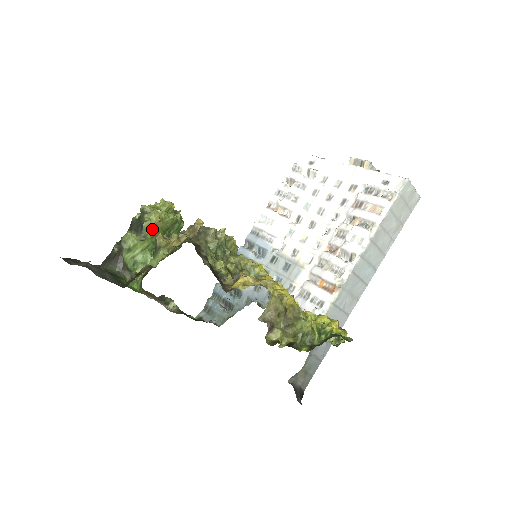
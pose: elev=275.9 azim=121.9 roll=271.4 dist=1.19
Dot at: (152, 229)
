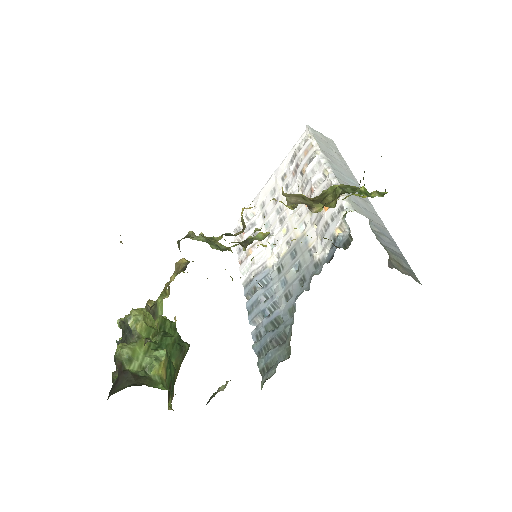
Dot at: (141, 326)
